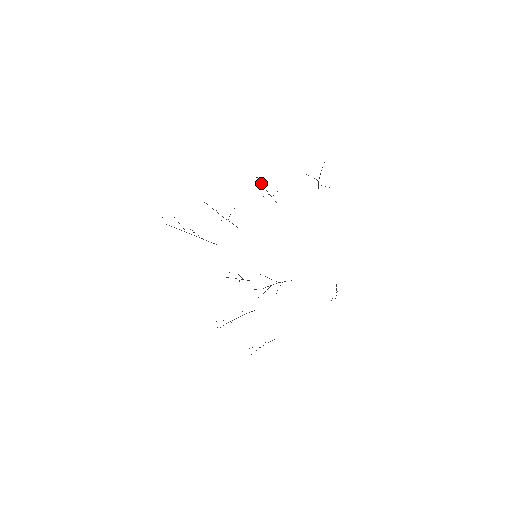
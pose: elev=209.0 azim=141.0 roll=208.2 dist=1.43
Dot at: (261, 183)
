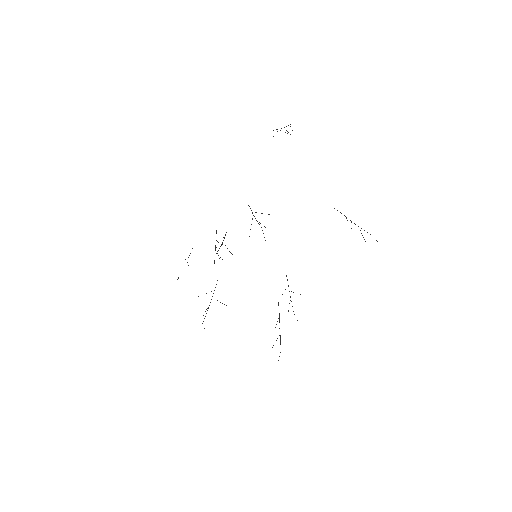
Dot at: occluded
